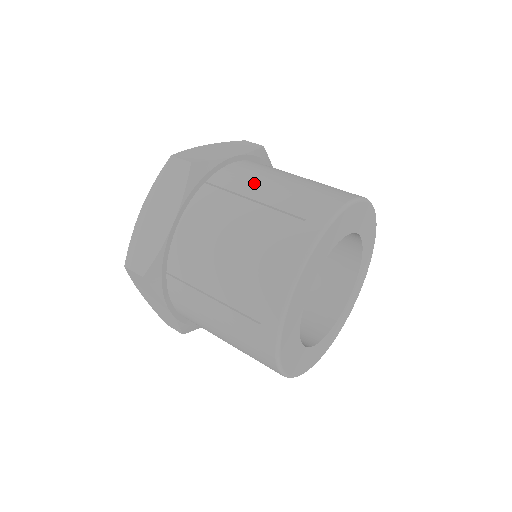
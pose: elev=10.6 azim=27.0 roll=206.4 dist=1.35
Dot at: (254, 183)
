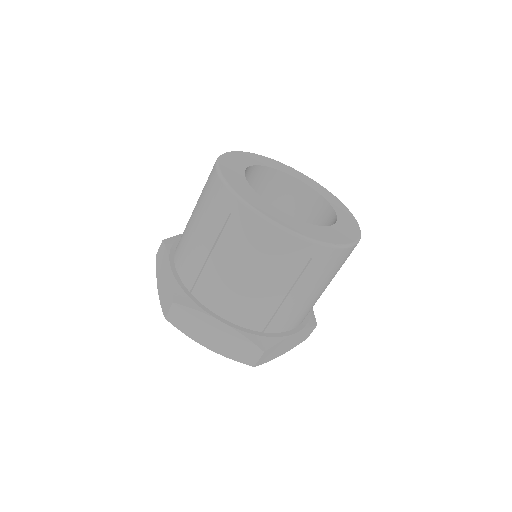
Dot at: occluded
